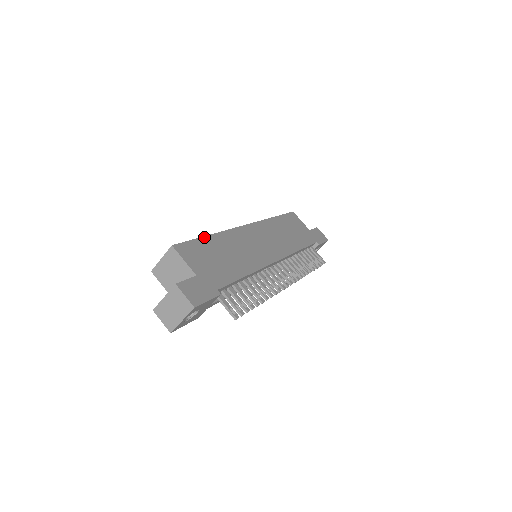
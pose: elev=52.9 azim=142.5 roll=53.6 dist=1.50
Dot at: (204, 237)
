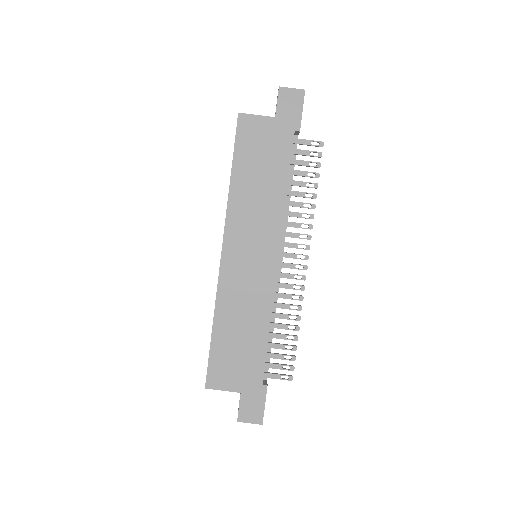
Dot at: (212, 340)
